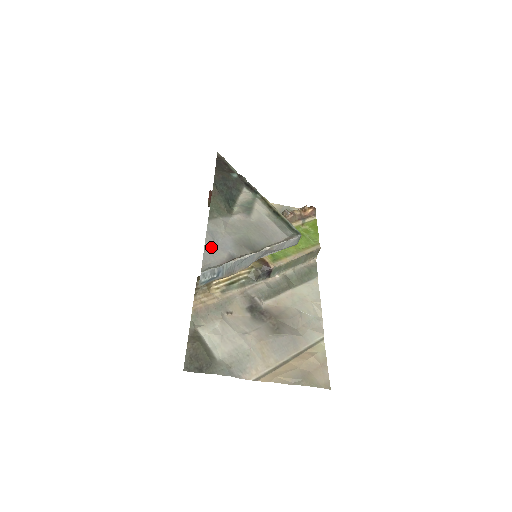
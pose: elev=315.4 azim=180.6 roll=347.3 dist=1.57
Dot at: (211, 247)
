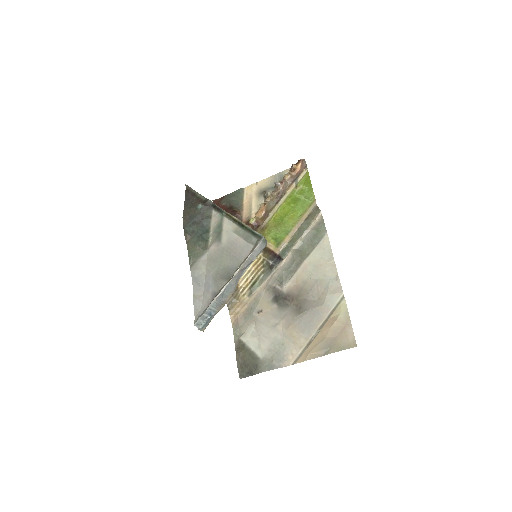
Dot at: (198, 293)
